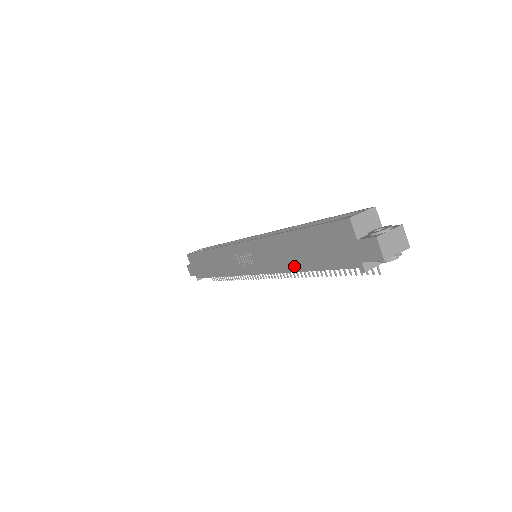
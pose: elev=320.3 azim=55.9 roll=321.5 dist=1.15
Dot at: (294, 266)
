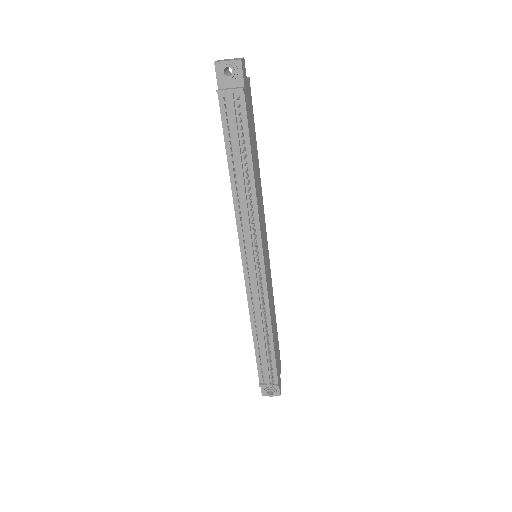
Dot at: (231, 182)
